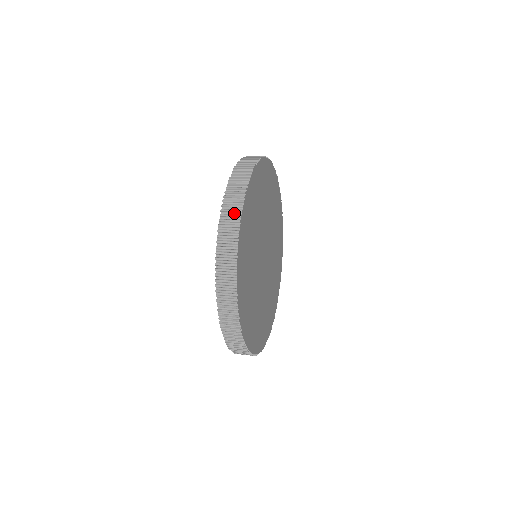
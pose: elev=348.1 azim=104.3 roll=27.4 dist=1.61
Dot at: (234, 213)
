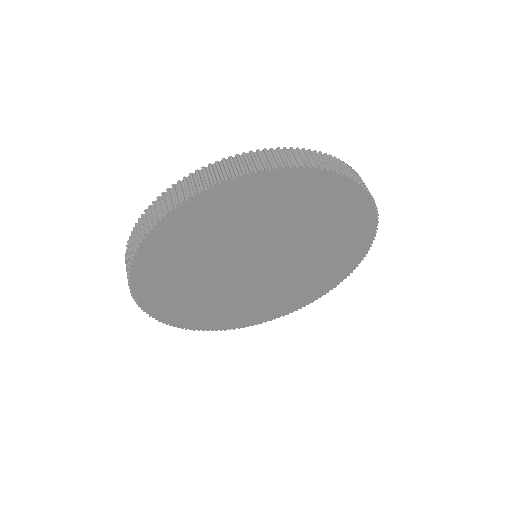
Dot at: occluded
